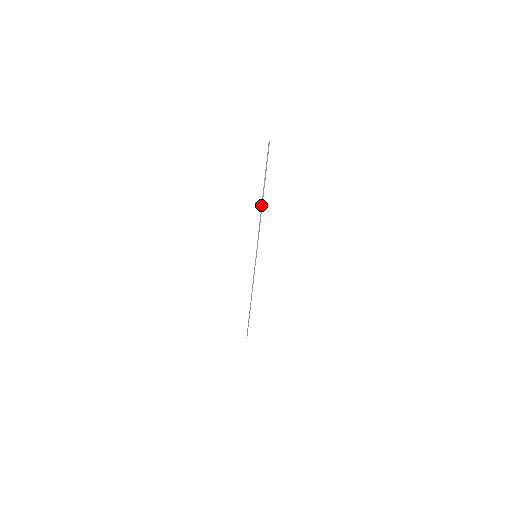
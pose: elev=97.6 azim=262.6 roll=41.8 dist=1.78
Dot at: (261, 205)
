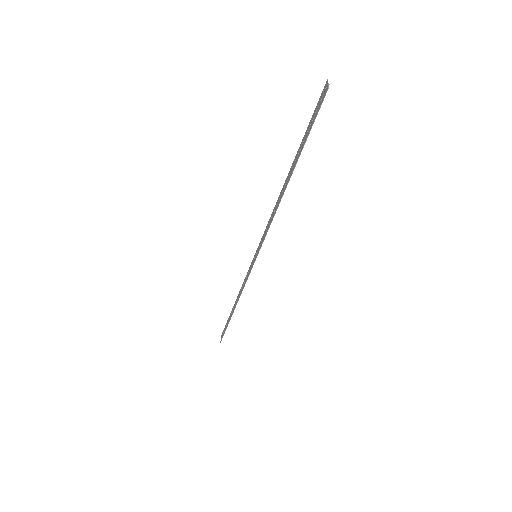
Dot at: (284, 190)
